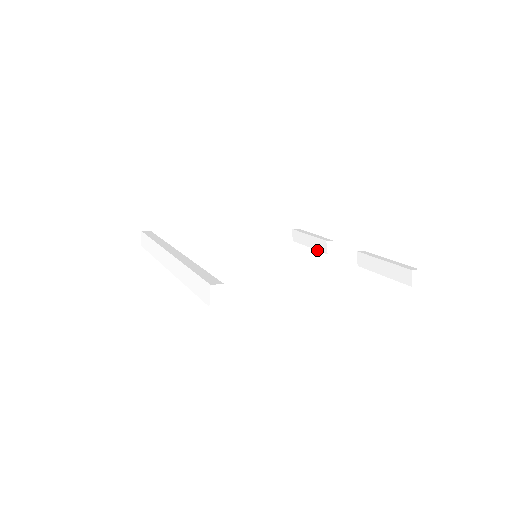
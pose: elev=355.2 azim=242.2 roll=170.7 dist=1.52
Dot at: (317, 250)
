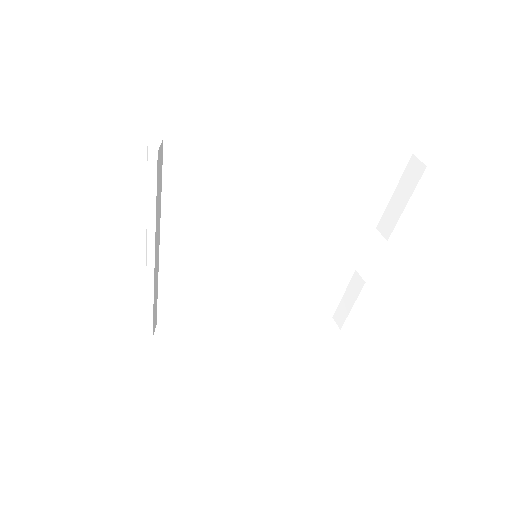
Dot at: (357, 296)
